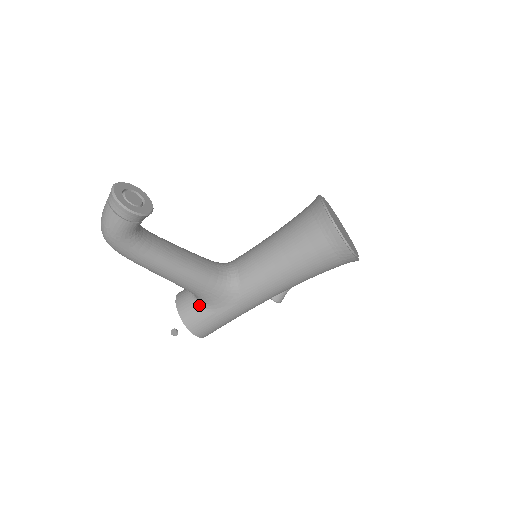
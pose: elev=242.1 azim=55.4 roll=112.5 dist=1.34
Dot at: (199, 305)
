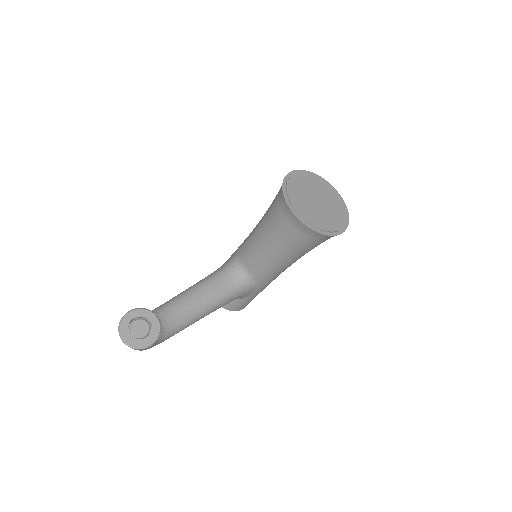
Dot at: occluded
